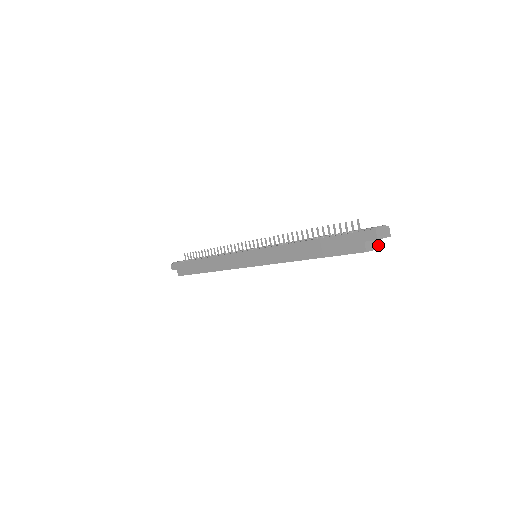
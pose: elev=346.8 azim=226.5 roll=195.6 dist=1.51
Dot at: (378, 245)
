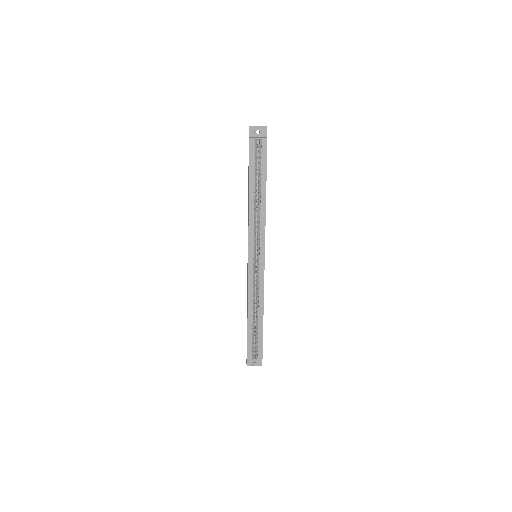
Dot at: (266, 138)
